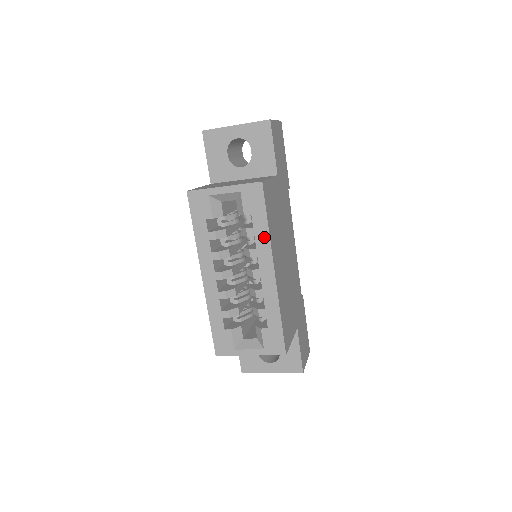
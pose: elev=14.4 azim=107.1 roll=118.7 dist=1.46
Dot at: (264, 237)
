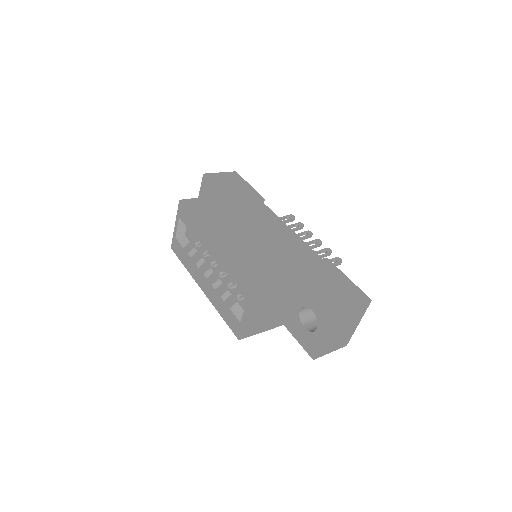
Dot at: (198, 227)
